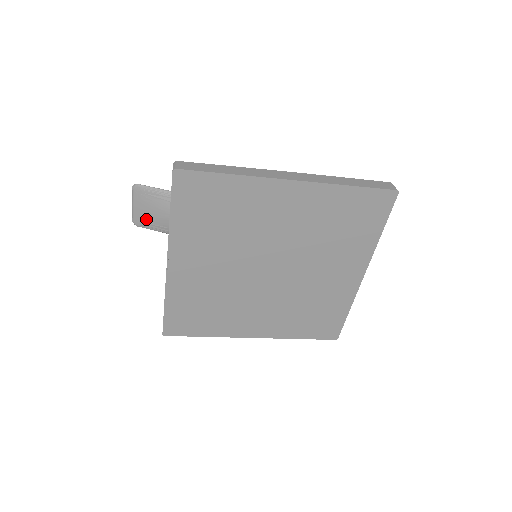
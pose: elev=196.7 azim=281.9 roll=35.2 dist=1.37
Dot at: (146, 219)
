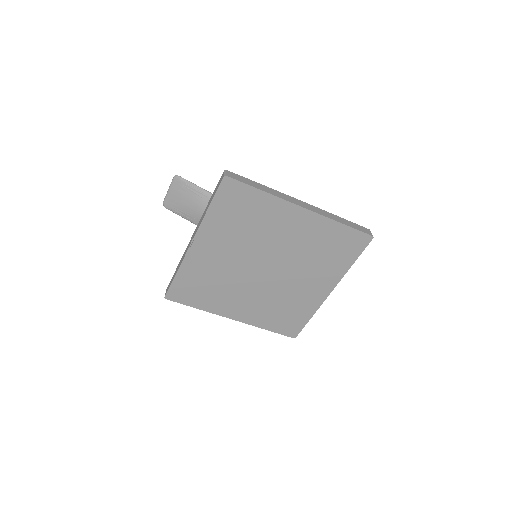
Dot at: (175, 204)
